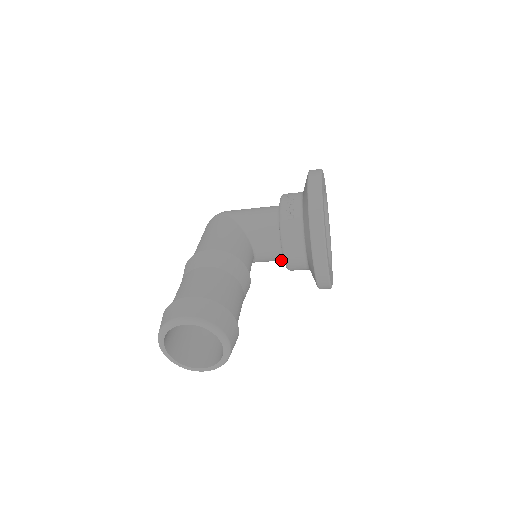
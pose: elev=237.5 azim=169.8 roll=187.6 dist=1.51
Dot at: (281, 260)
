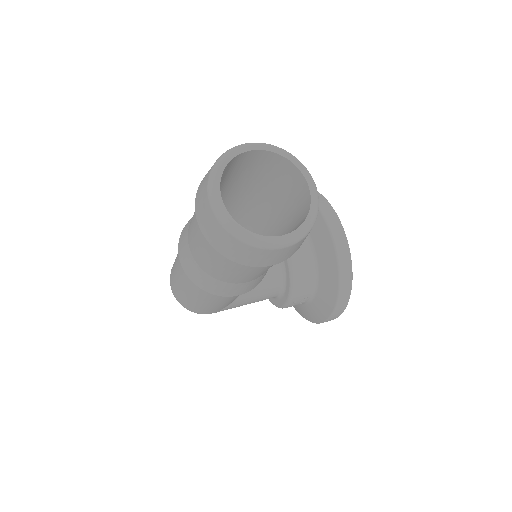
Dot at: (277, 286)
